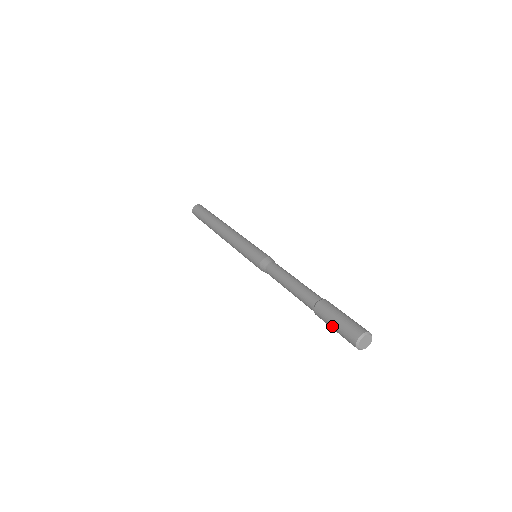
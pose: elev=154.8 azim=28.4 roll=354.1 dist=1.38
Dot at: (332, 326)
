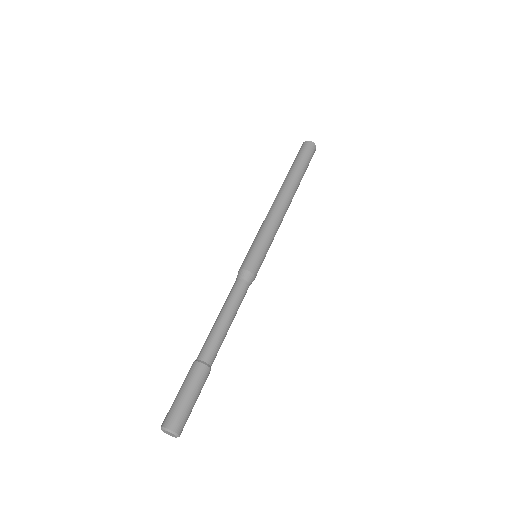
Dot at: (179, 390)
